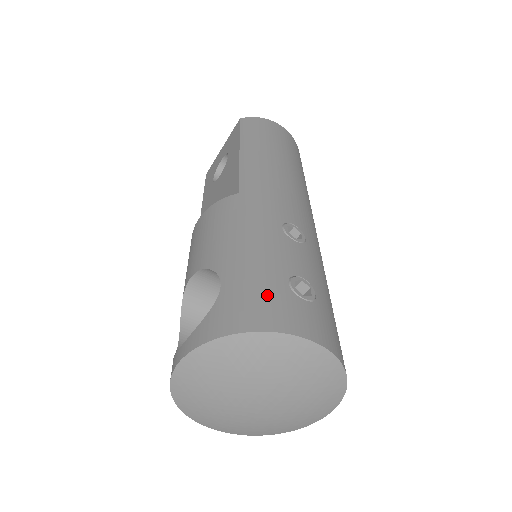
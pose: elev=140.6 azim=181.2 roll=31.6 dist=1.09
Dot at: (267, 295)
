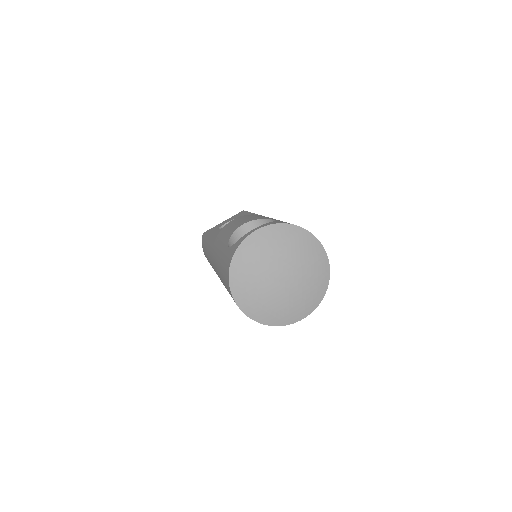
Dot at: occluded
